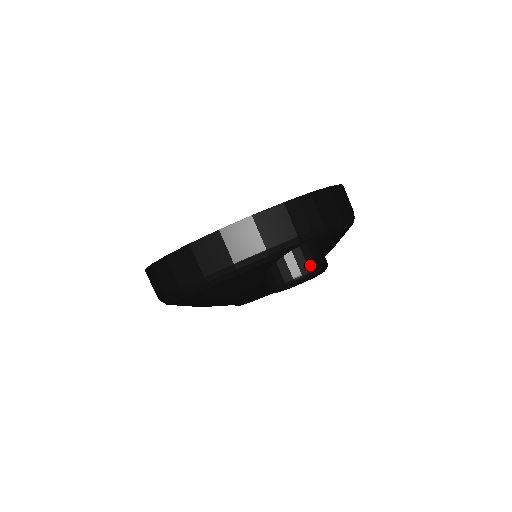
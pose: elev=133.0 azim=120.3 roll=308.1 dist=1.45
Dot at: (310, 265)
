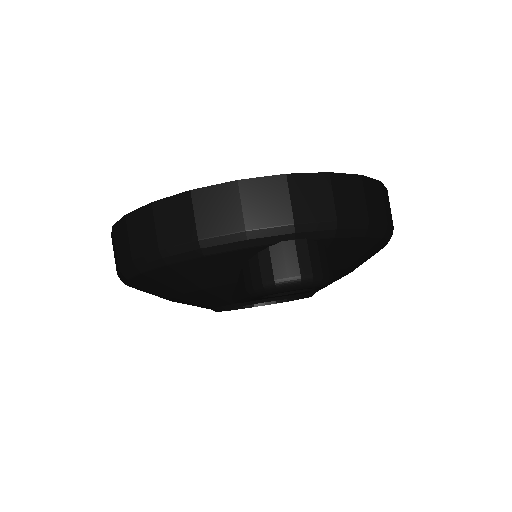
Dot at: (303, 268)
